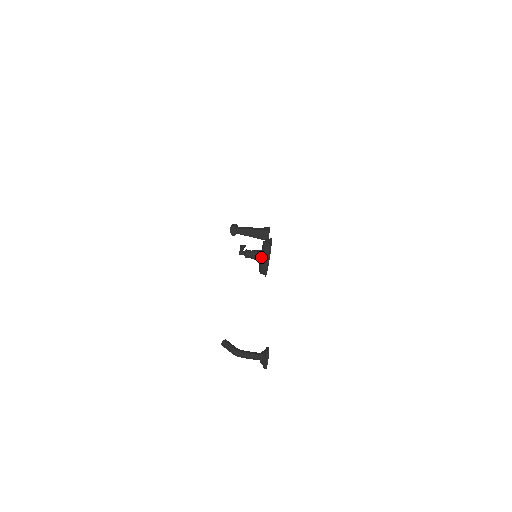
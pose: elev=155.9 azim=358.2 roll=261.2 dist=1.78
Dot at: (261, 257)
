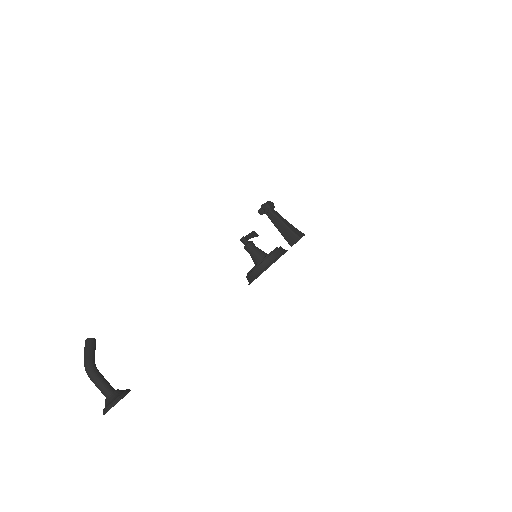
Dot at: occluded
